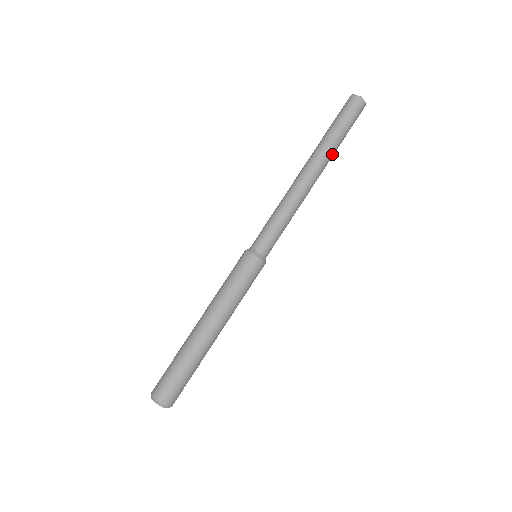
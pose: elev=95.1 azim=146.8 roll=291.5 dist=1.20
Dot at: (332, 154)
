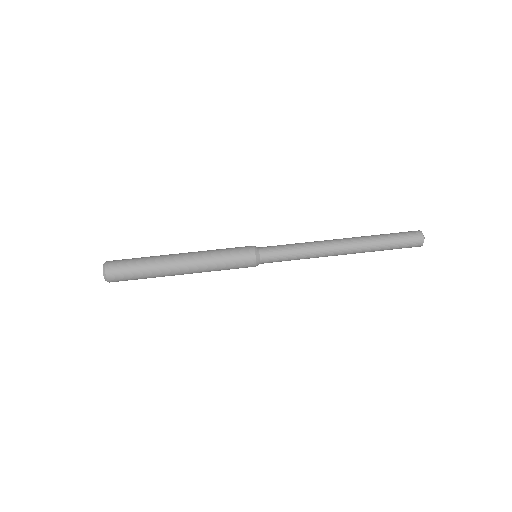
Dot at: (368, 251)
